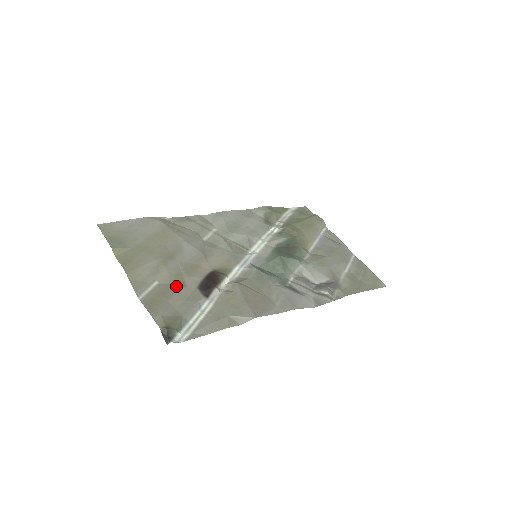
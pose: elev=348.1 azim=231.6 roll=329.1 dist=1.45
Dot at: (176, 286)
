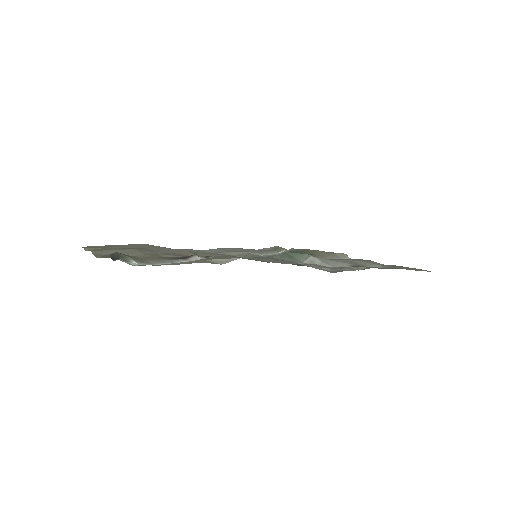
Dot at: occluded
